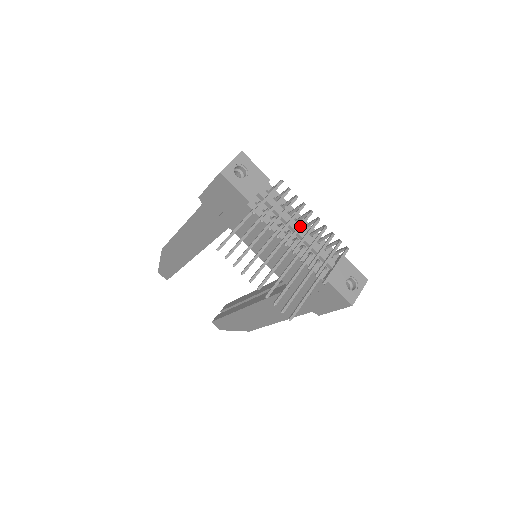
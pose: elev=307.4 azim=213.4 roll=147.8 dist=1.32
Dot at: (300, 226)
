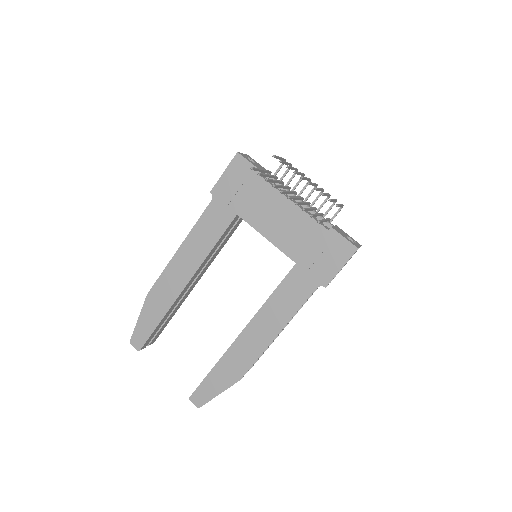
Dot at: (307, 178)
